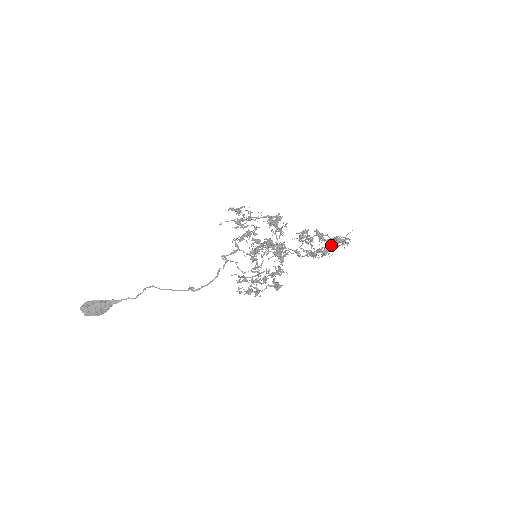
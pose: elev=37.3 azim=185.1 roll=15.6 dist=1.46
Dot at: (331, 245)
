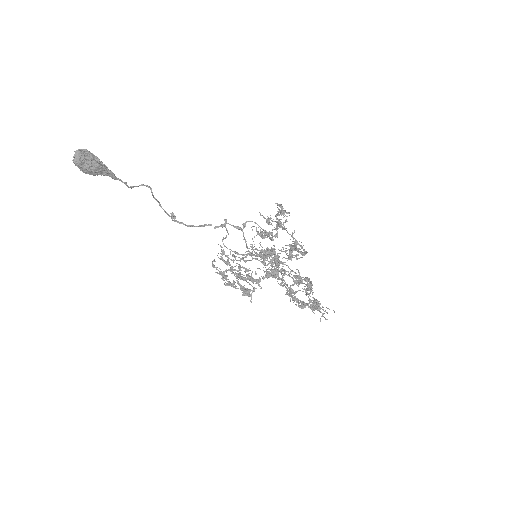
Dot at: (314, 308)
